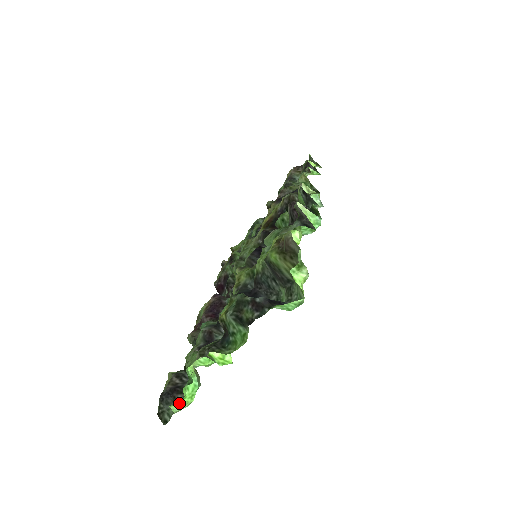
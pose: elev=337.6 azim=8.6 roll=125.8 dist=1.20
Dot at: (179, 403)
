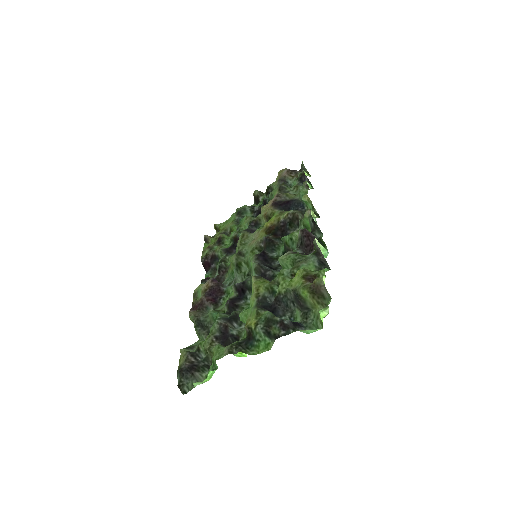
Dot at: (201, 382)
